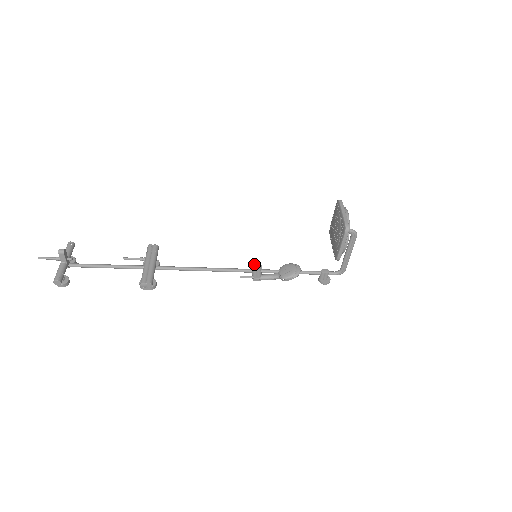
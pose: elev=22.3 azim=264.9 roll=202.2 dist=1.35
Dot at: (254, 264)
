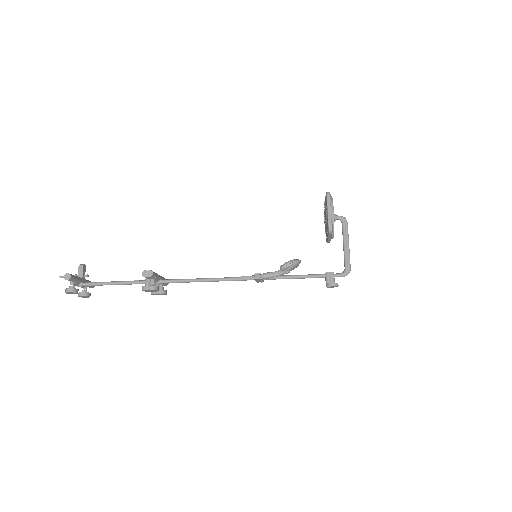
Dot at: occluded
